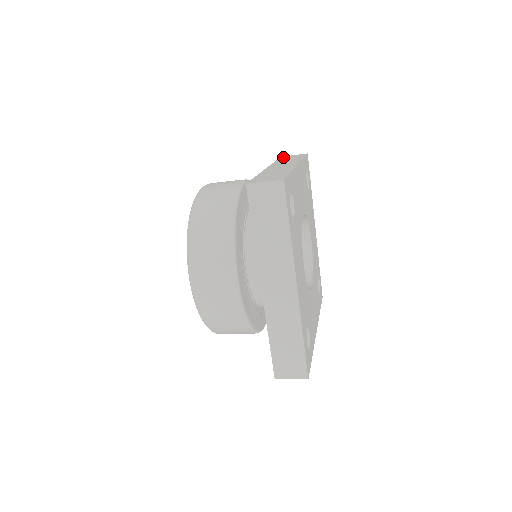
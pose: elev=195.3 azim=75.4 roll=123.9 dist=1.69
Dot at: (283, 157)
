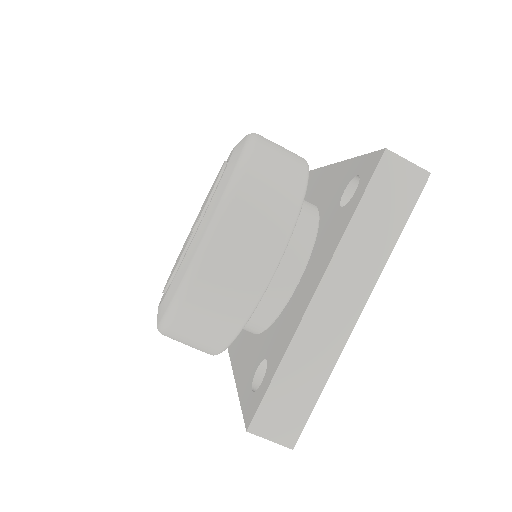
Dot at: occluded
